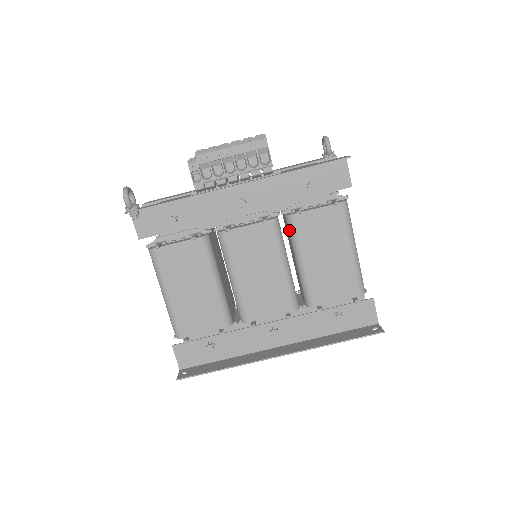
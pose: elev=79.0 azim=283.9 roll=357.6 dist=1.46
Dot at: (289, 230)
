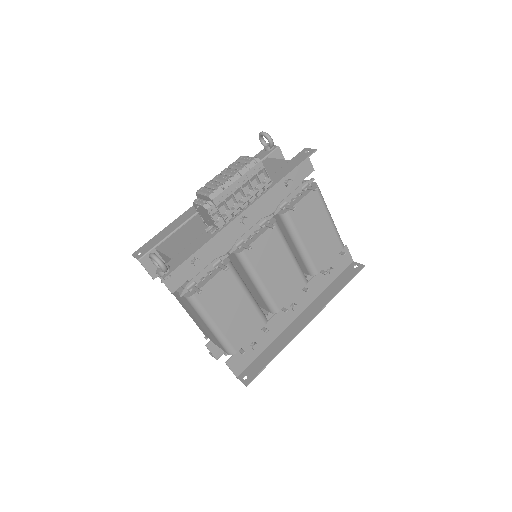
Dot at: (286, 225)
